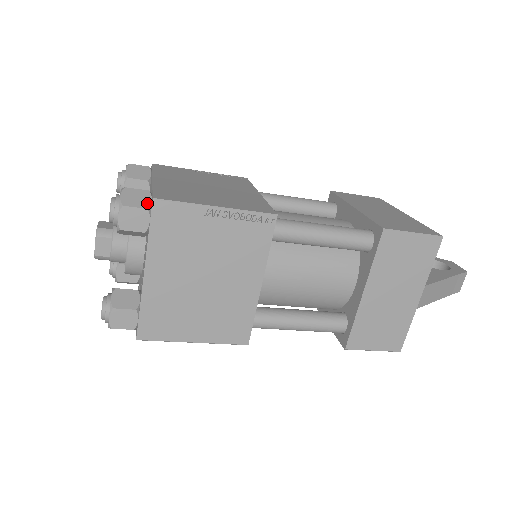
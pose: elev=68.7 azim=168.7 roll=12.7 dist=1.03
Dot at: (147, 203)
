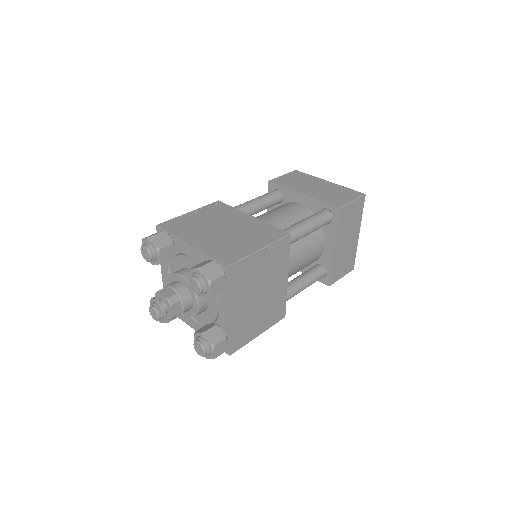
Dot at: (221, 270)
